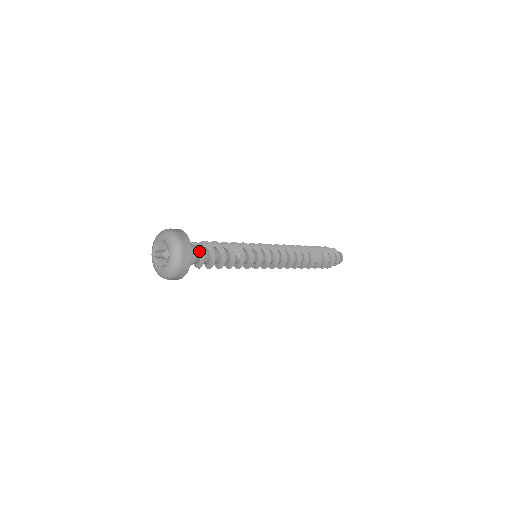
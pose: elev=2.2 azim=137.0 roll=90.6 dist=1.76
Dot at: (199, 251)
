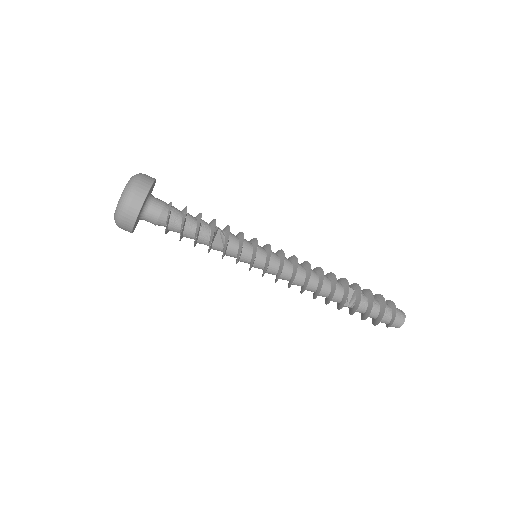
Dot at: (168, 211)
